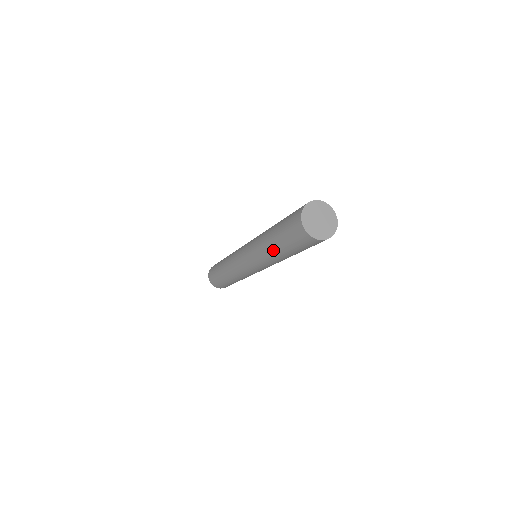
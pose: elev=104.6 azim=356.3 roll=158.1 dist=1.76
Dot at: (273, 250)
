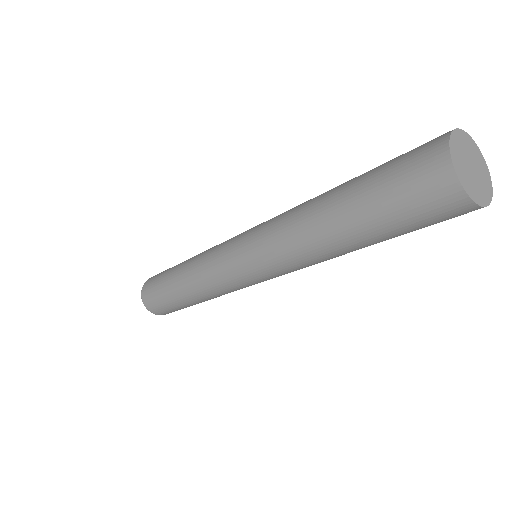
Dot at: occluded
